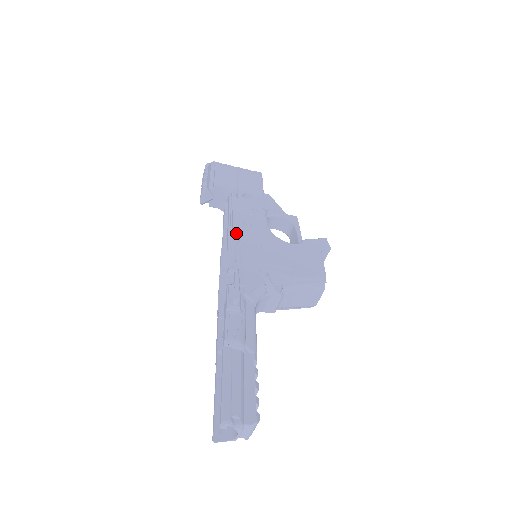
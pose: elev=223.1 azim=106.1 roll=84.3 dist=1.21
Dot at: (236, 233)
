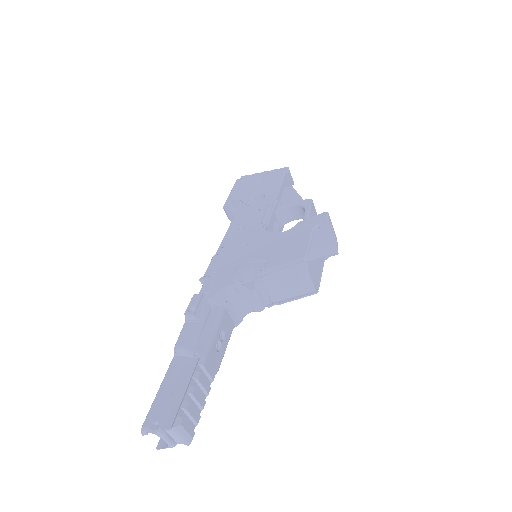
Dot at: (225, 241)
